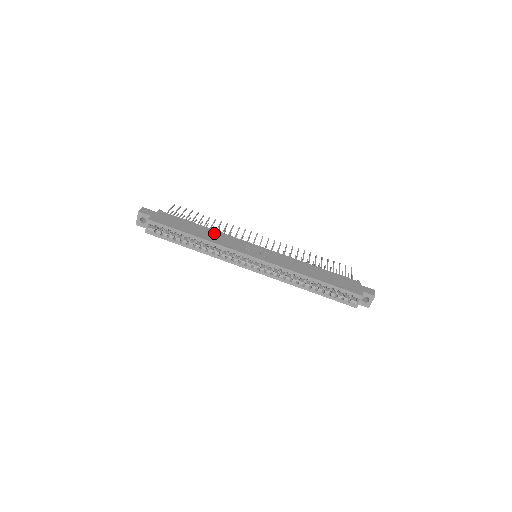
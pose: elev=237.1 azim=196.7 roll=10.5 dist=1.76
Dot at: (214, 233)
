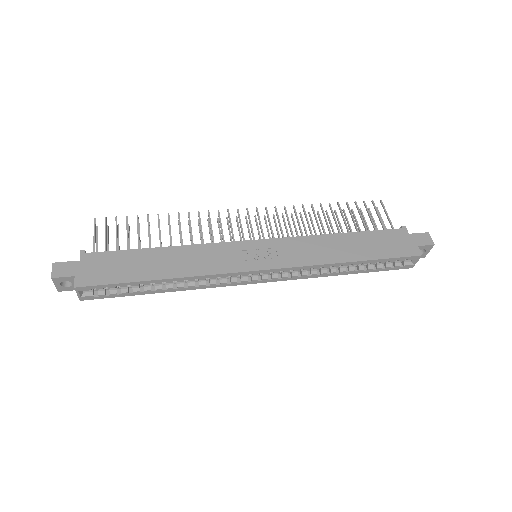
Dot at: (183, 254)
